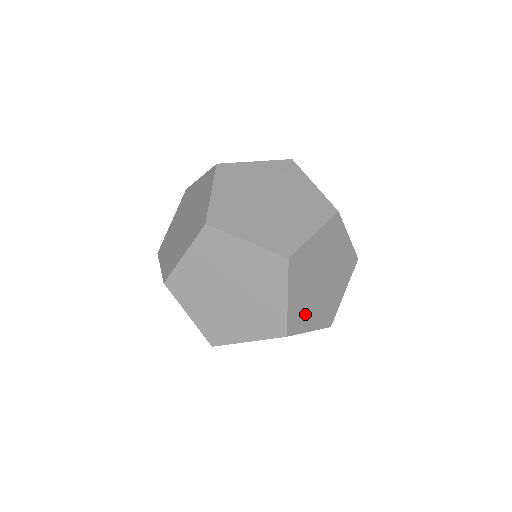
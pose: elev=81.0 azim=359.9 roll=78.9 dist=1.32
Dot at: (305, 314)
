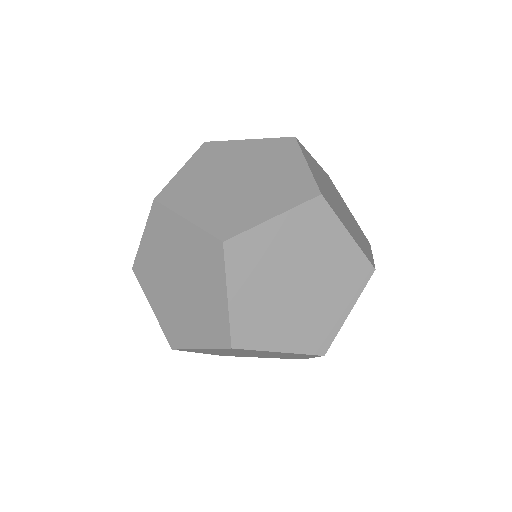
Dot at: (361, 242)
